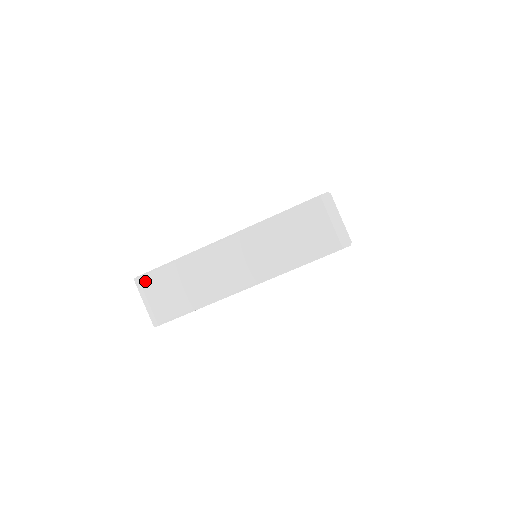
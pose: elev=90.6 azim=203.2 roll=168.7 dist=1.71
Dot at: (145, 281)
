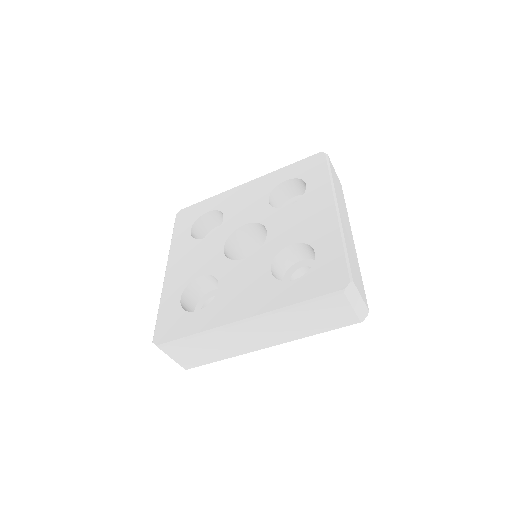
Dot at: (166, 349)
